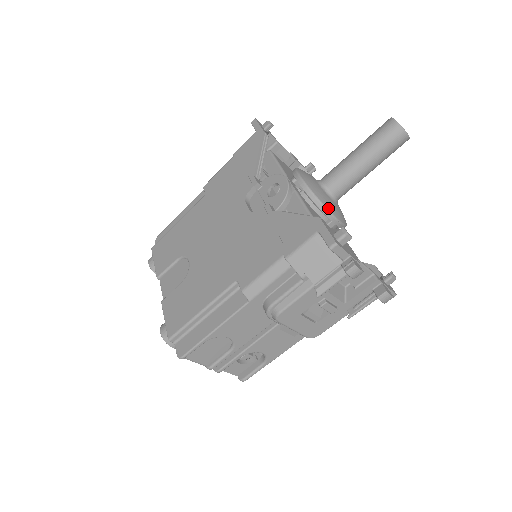
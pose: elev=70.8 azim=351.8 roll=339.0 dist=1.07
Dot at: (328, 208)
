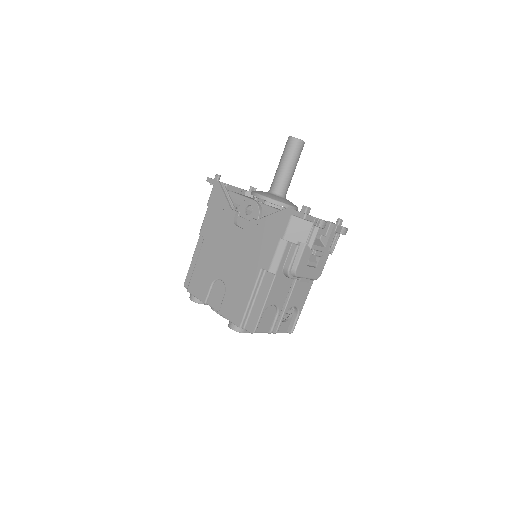
Dot at: (285, 203)
